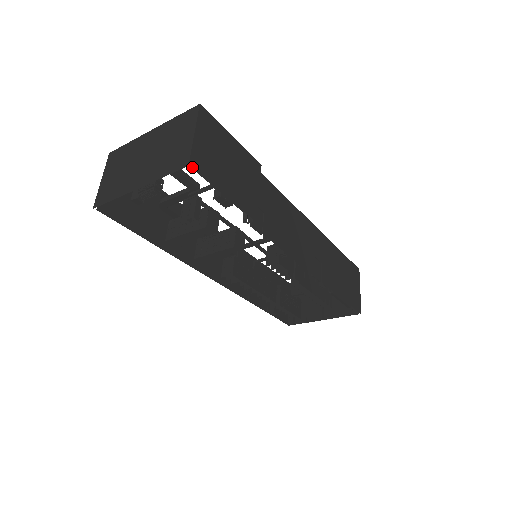
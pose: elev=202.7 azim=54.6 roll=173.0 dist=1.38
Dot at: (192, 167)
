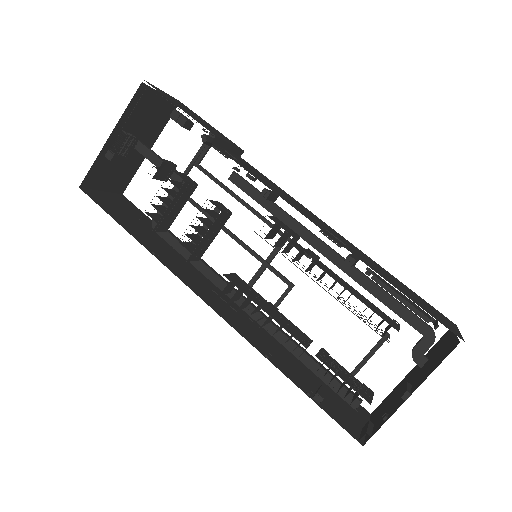
Dot at: occluded
